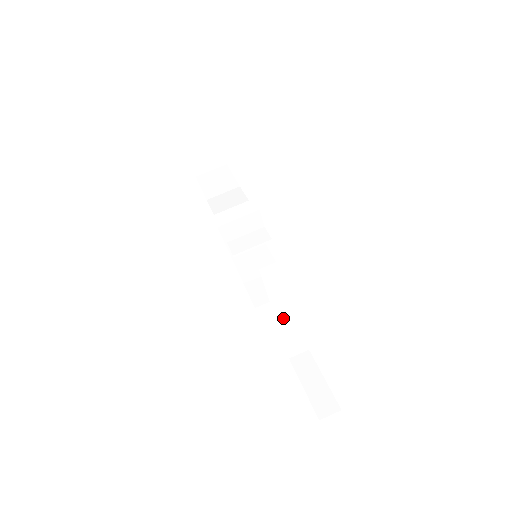
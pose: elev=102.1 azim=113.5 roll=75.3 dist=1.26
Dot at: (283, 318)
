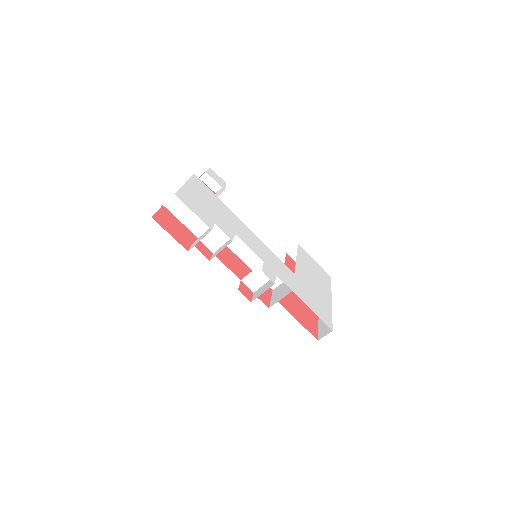
Dot at: occluded
